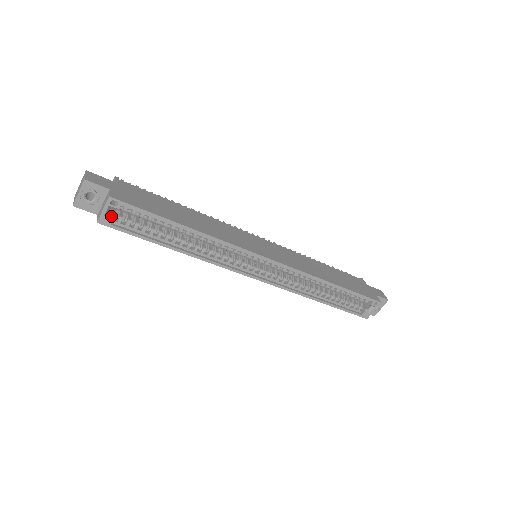
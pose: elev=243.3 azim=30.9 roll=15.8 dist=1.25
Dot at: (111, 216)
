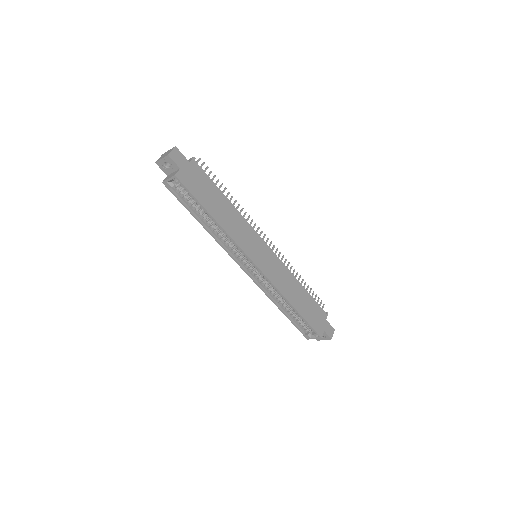
Dot at: (172, 184)
